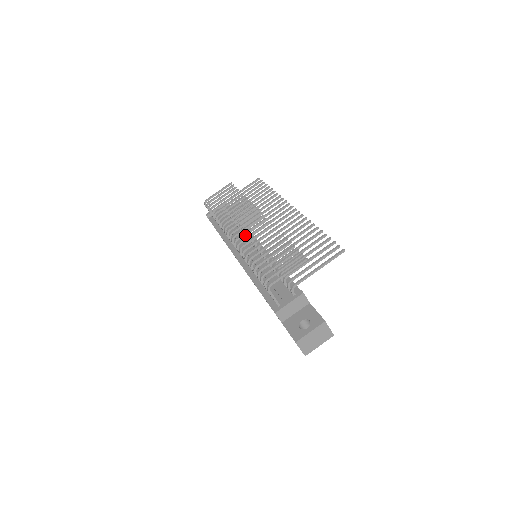
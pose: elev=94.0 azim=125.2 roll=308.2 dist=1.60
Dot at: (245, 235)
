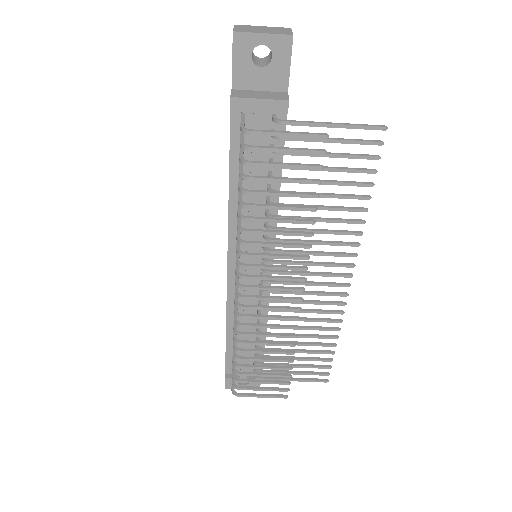
Dot at: (263, 247)
